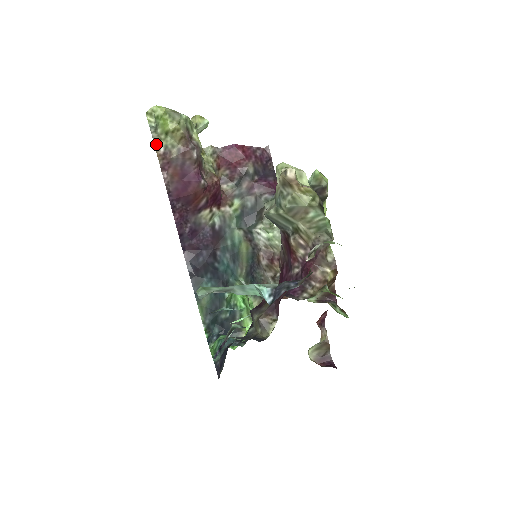
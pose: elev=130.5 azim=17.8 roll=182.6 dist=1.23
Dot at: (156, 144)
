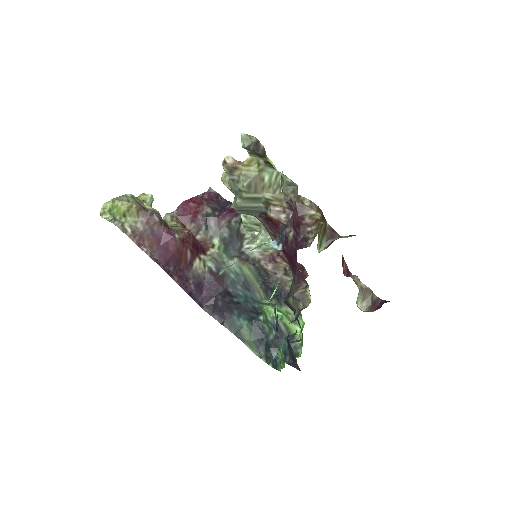
Dot at: (122, 229)
